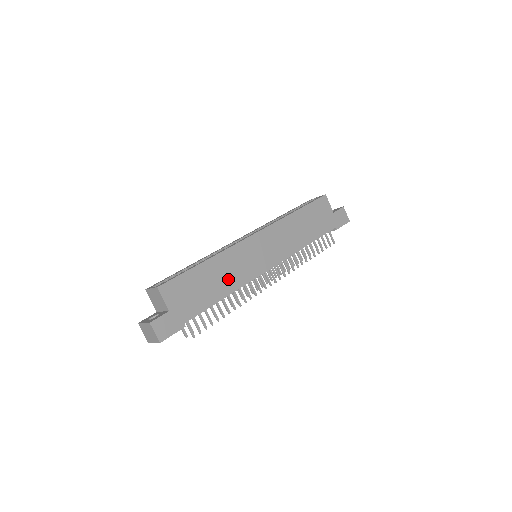
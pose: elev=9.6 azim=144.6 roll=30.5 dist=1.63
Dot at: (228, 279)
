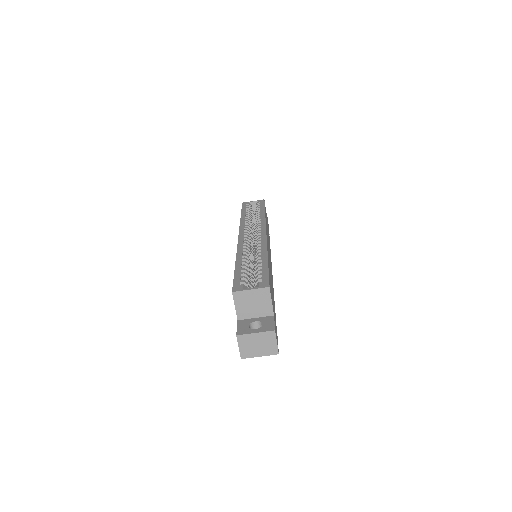
Dot at: occluded
